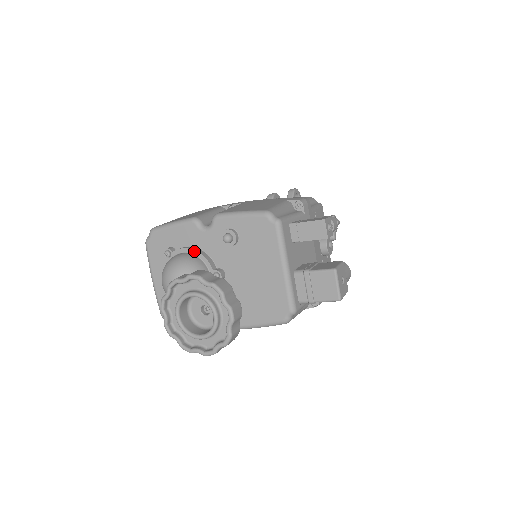
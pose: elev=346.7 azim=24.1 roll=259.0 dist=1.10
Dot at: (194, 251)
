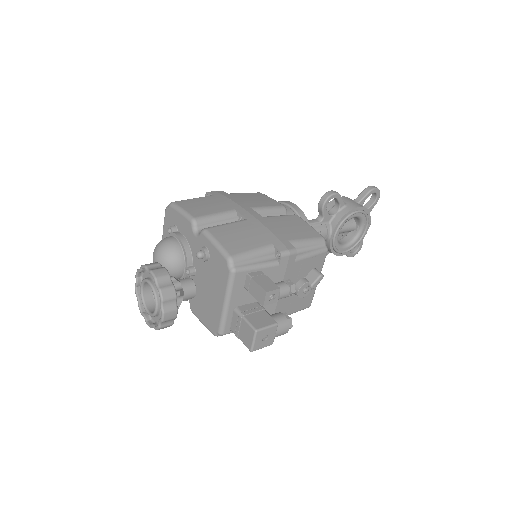
Dot at: (182, 244)
